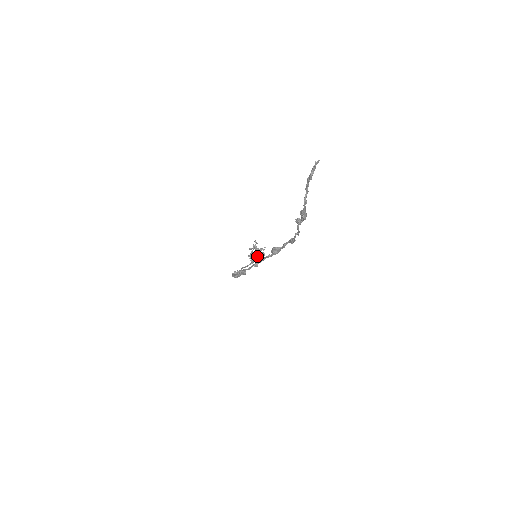
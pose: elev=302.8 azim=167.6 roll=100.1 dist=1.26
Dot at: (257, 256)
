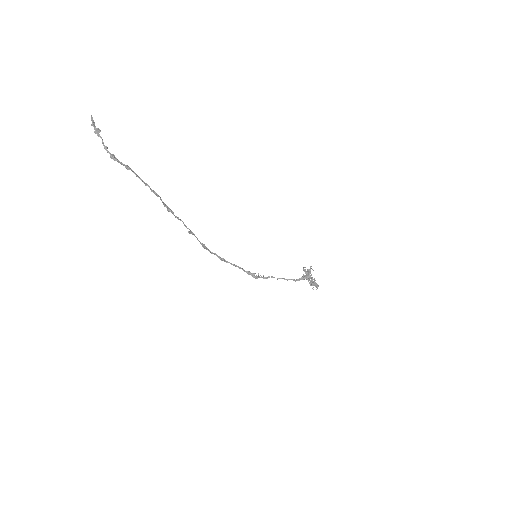
Dot at: (304, 278)
